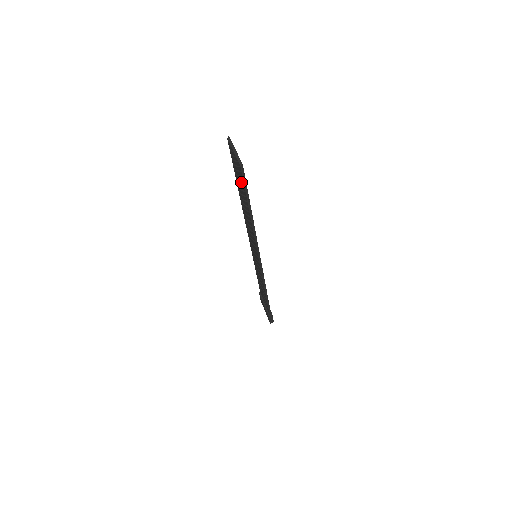
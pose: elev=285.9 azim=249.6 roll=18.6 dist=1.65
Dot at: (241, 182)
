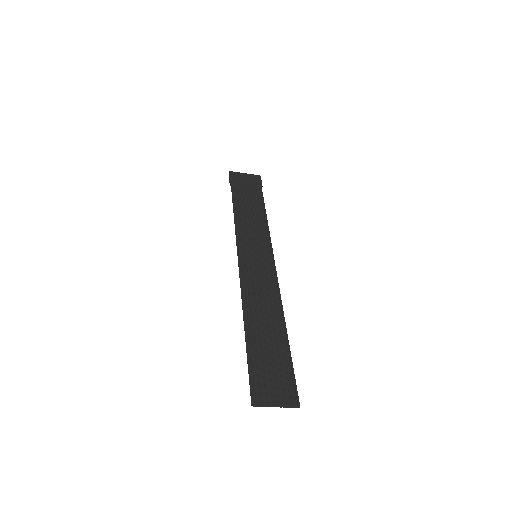
Dot at: (281, 373)
